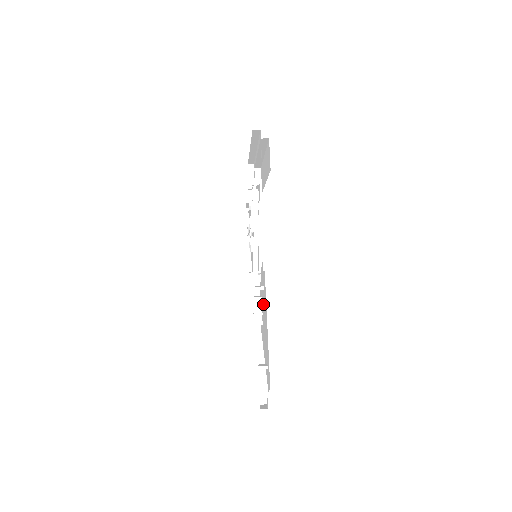
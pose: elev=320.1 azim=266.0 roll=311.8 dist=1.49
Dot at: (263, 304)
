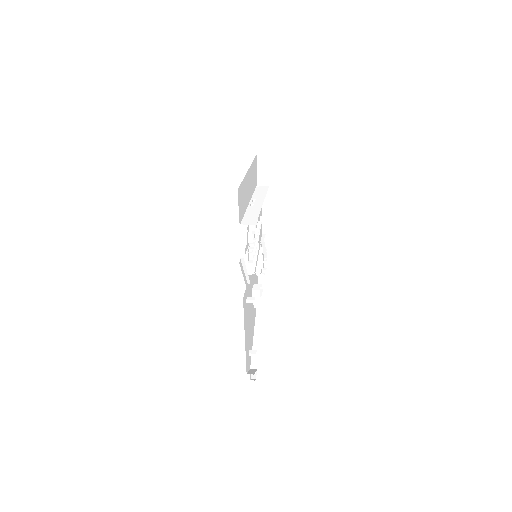
Dot at: occluded
